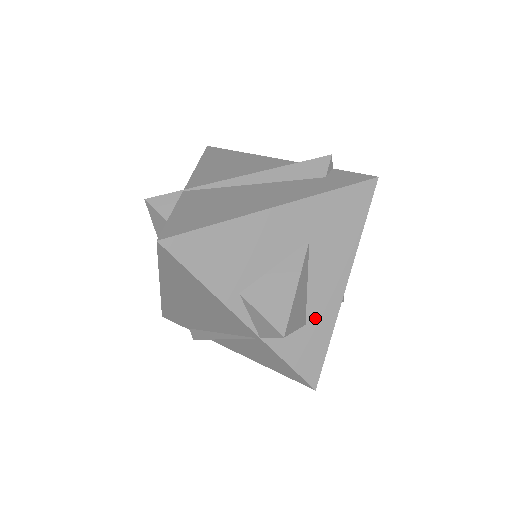
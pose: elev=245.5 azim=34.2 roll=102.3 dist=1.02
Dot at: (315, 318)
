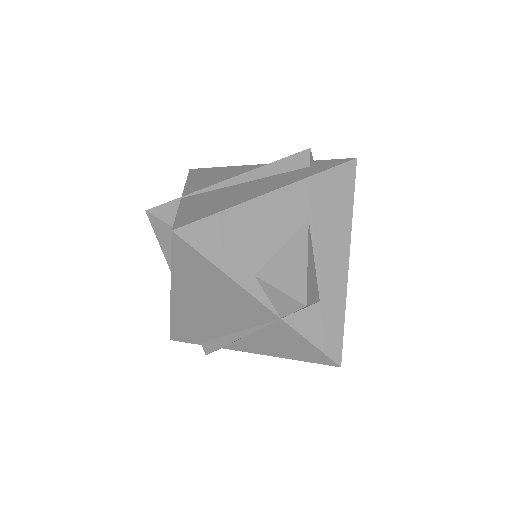
Dot at: (327, 294)
